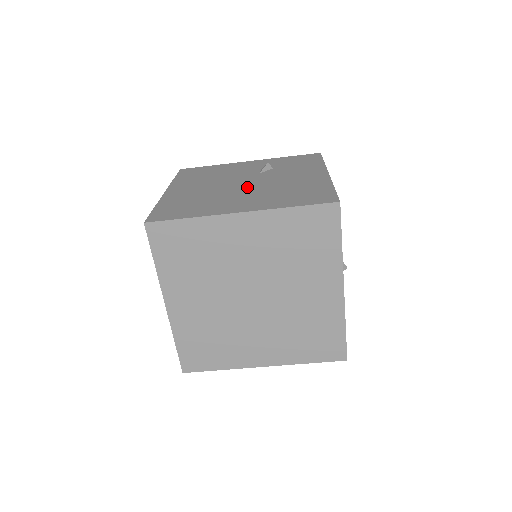
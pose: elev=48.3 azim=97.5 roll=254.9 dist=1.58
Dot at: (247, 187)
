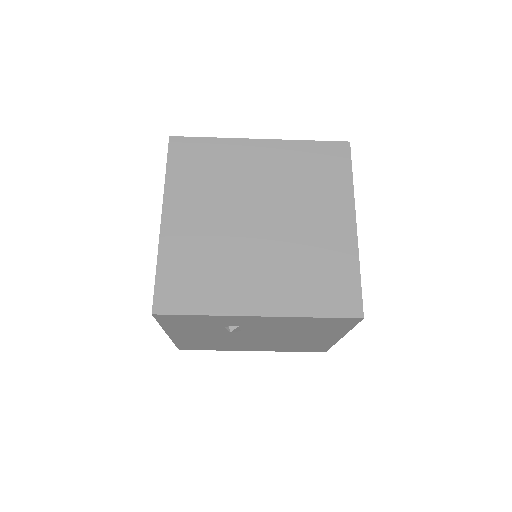
Dot at: occluded
